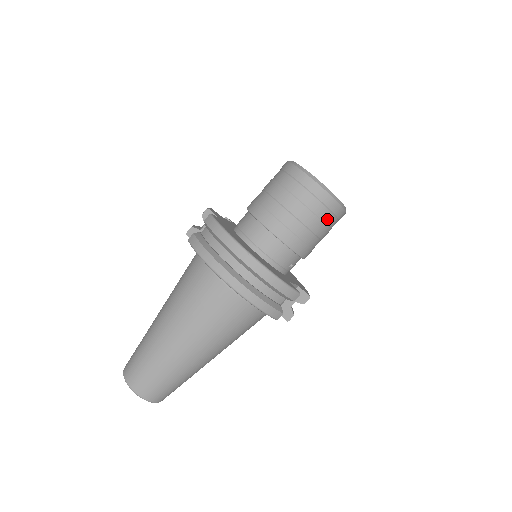
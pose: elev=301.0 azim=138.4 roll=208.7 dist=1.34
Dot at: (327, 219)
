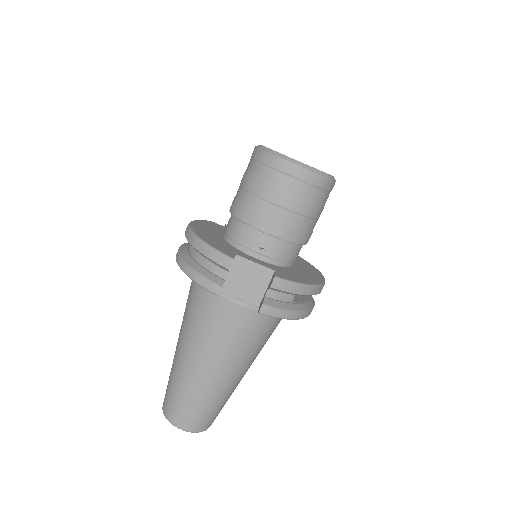
Dot at: (273, 178)
